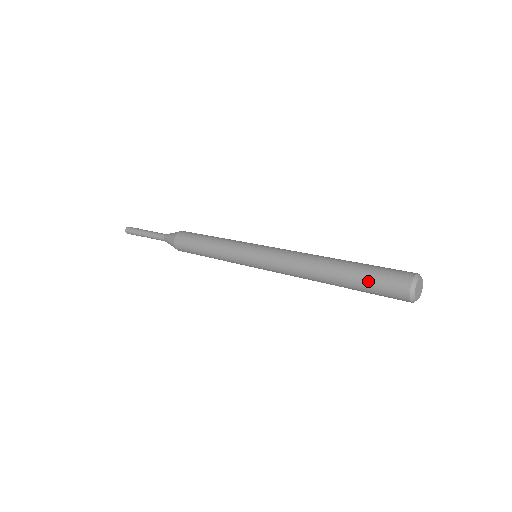
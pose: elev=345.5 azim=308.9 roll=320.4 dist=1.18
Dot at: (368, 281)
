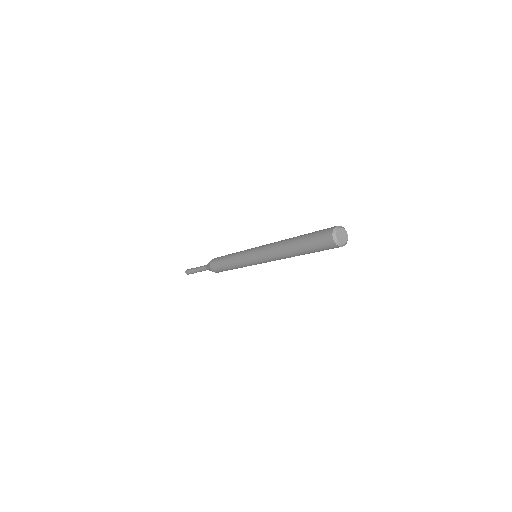
Dot at: (311, 243)
